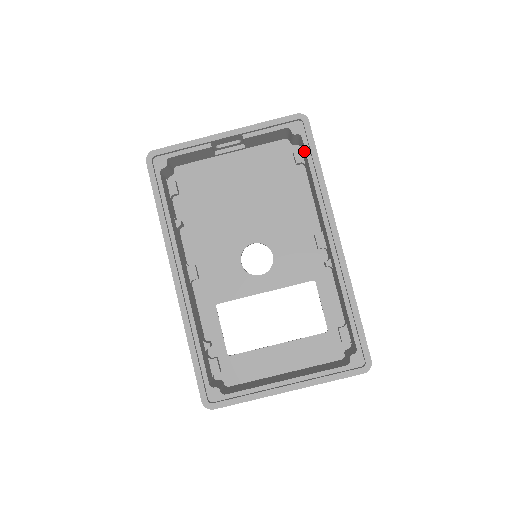
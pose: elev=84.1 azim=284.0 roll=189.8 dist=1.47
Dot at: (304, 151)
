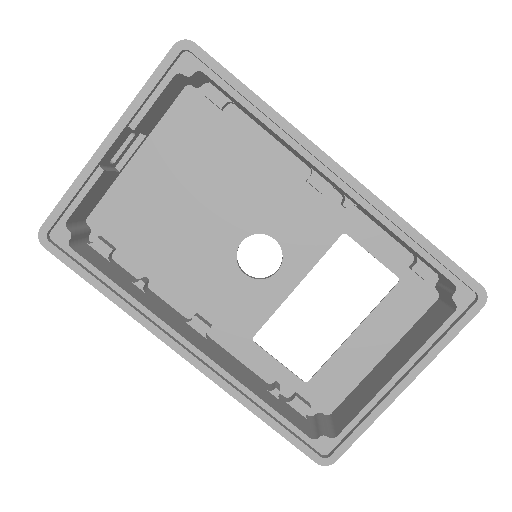
Dot at: (219, 88)
